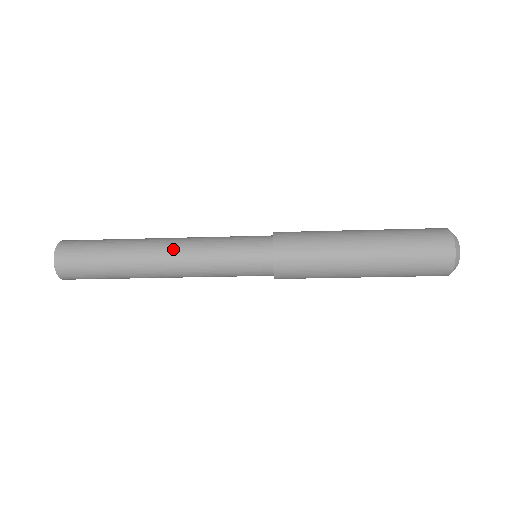
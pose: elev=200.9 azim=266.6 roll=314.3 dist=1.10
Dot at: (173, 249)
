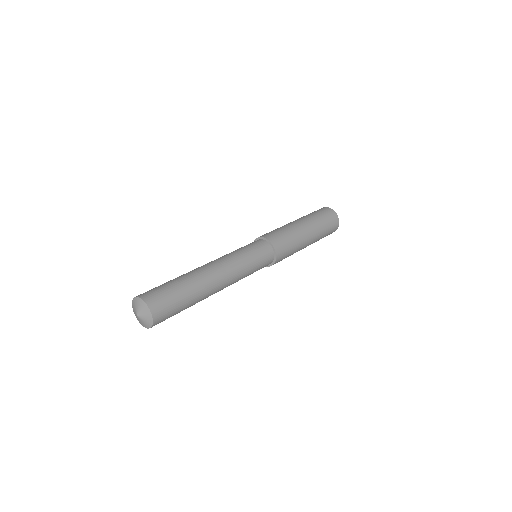
Dot at: (222, 267)
